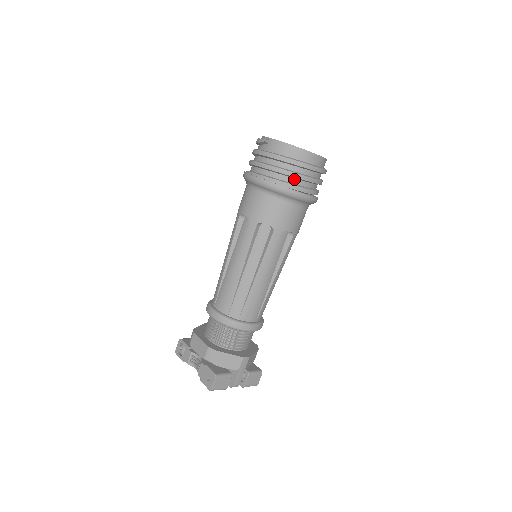
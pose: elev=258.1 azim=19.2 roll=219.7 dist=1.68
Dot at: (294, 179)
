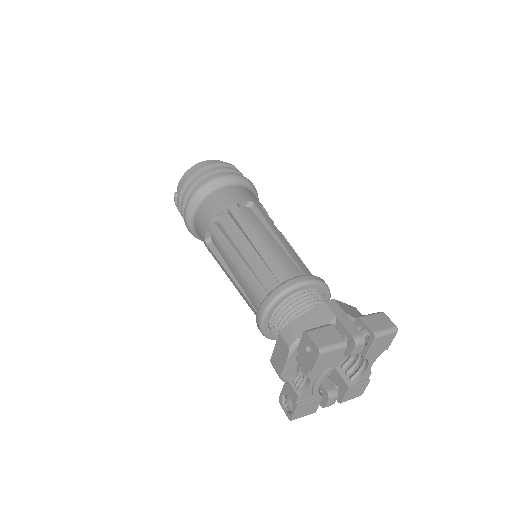
Dot at: occluded
